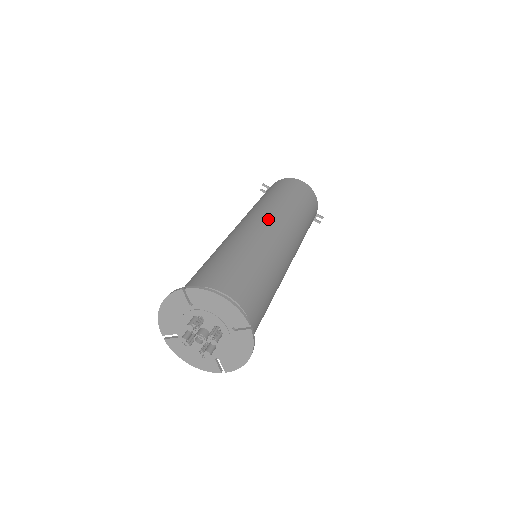
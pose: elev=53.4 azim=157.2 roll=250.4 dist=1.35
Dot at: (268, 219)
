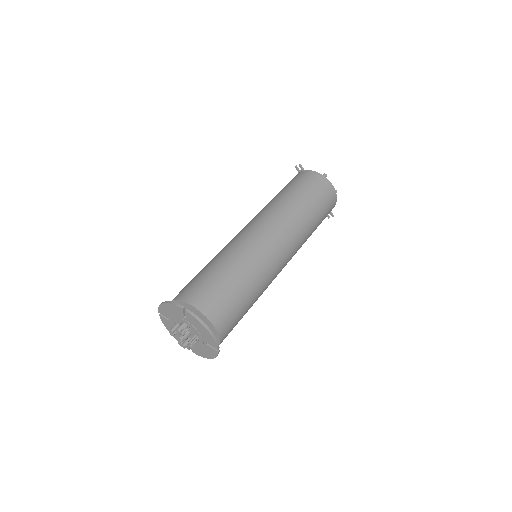
Dot at: (278, 237)
